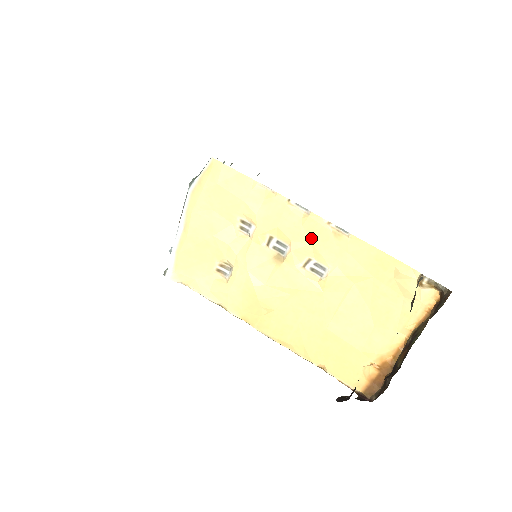
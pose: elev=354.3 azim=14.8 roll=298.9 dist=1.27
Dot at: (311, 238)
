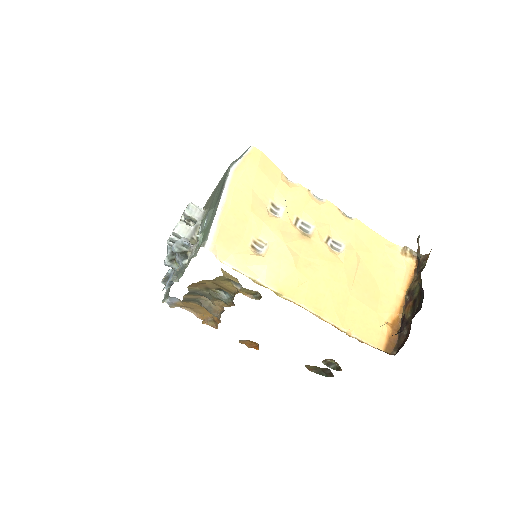
Dot at: (329, 220)
